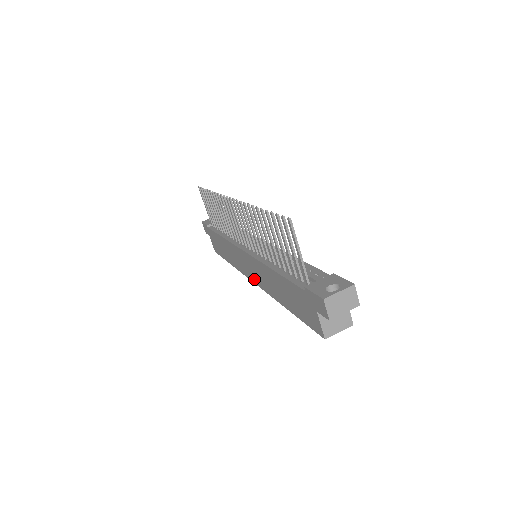
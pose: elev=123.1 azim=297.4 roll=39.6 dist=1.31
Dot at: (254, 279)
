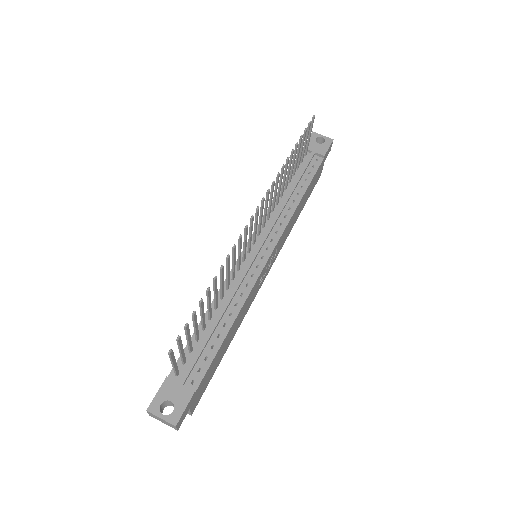
Dot at: occluded
